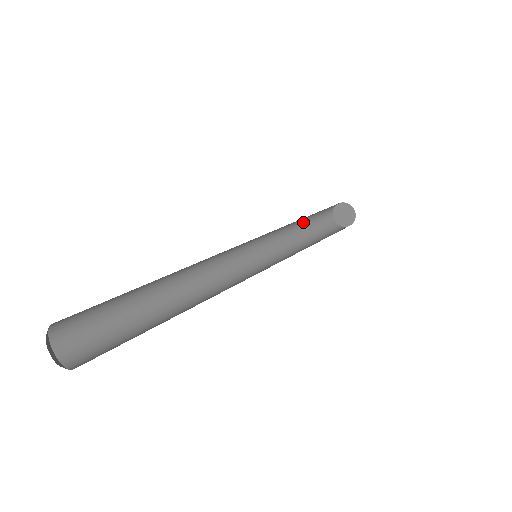
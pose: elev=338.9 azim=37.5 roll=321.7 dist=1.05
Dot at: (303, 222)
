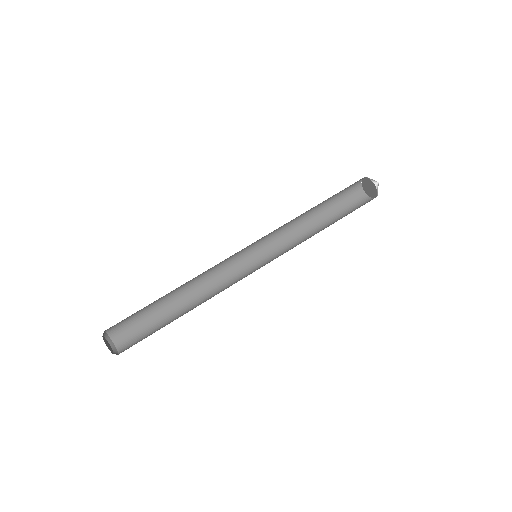
Dot at: (319, 205)
